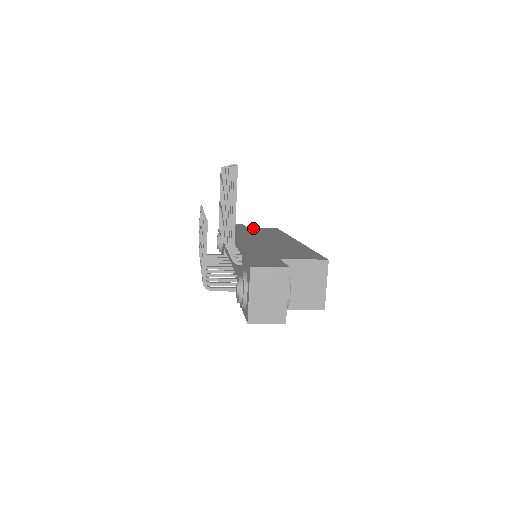
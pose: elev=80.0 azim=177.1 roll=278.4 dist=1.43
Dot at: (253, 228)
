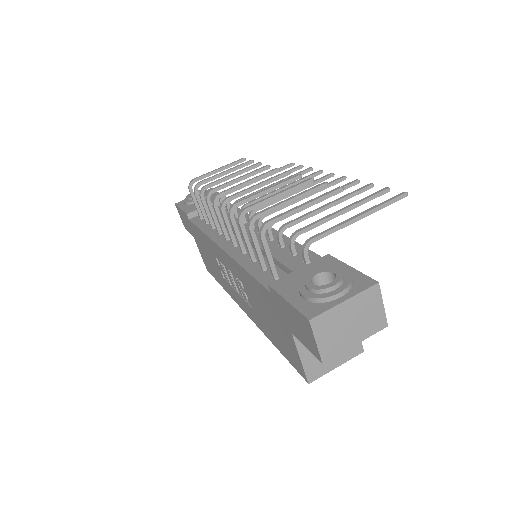
Dot at: occluded
